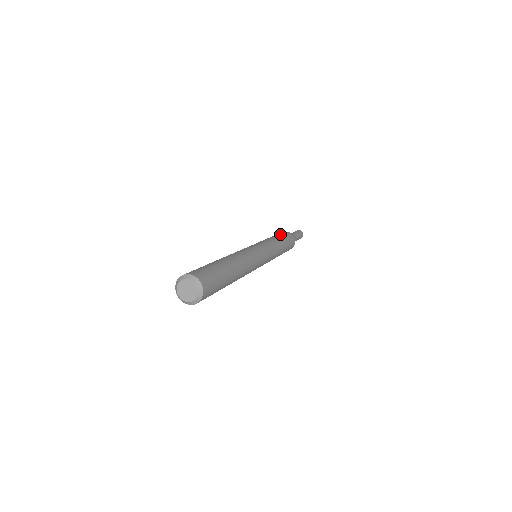
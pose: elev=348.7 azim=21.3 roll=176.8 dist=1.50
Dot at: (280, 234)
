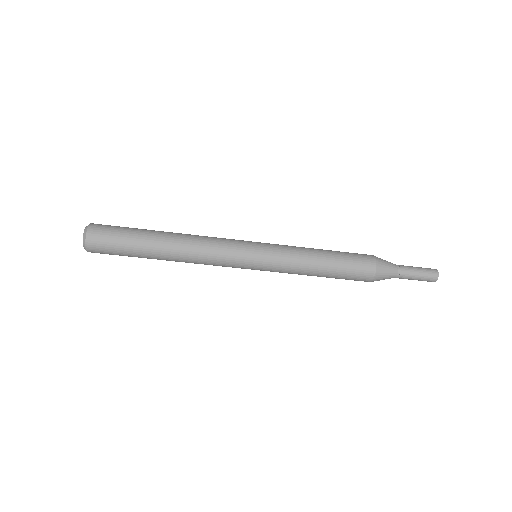
Dot at: occluded
